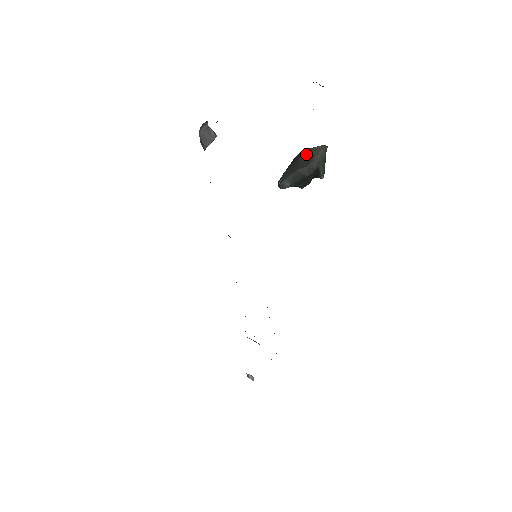
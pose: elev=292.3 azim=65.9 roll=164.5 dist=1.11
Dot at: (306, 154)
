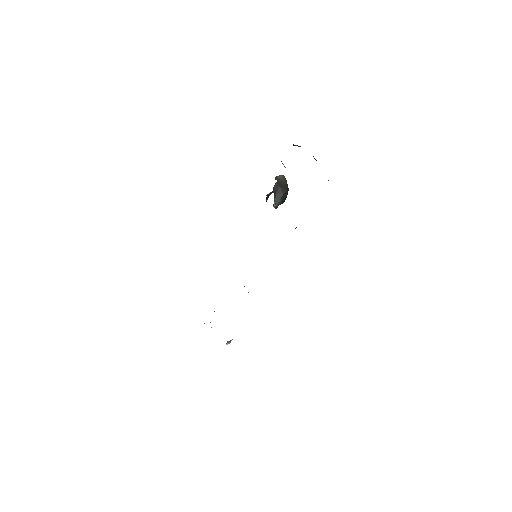
Dot at: (281, 184)
